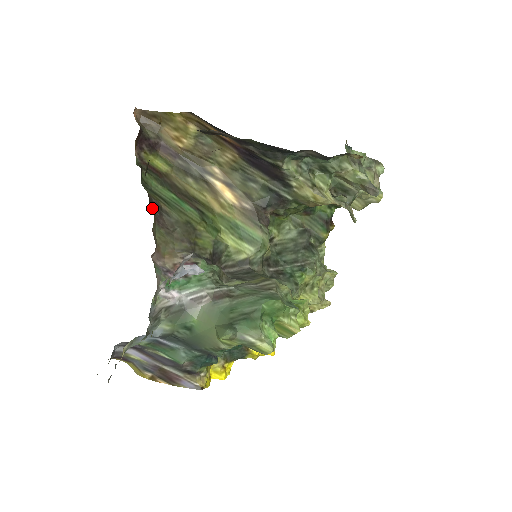
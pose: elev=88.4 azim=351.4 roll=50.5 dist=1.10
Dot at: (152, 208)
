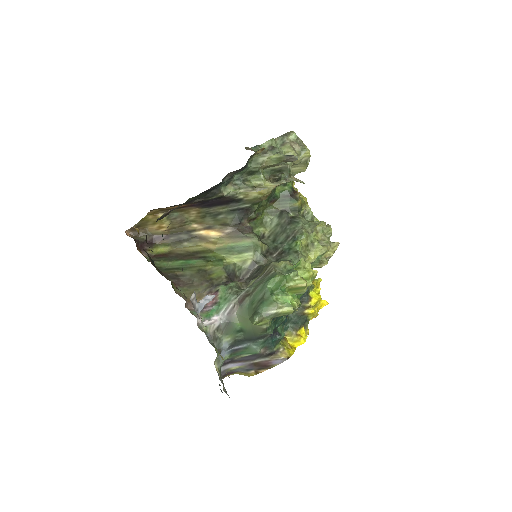
Dot at: (170, 280)
